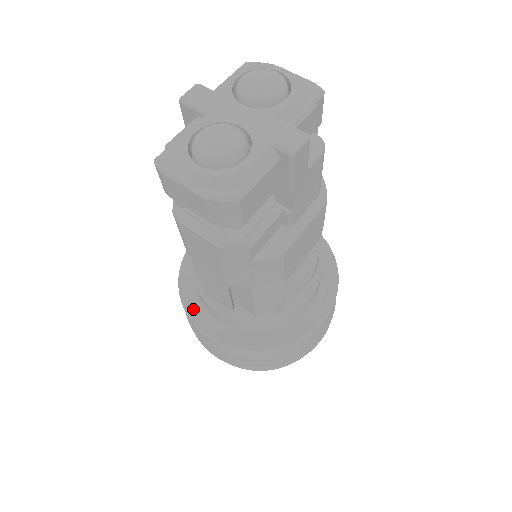
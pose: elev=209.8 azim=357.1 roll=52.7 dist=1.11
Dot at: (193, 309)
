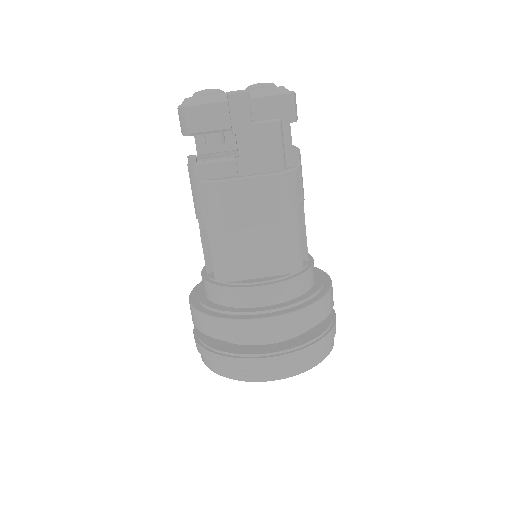
Dot at: occluded
